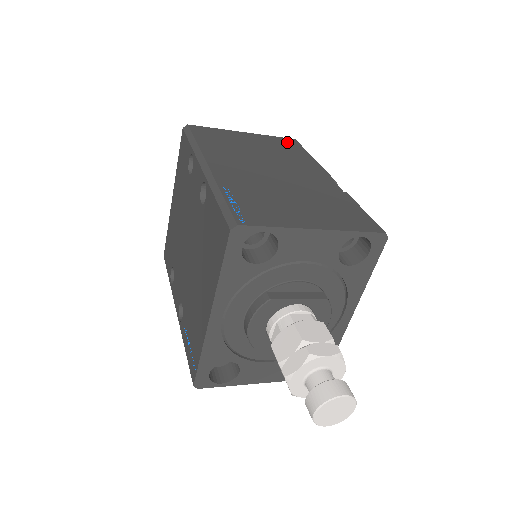
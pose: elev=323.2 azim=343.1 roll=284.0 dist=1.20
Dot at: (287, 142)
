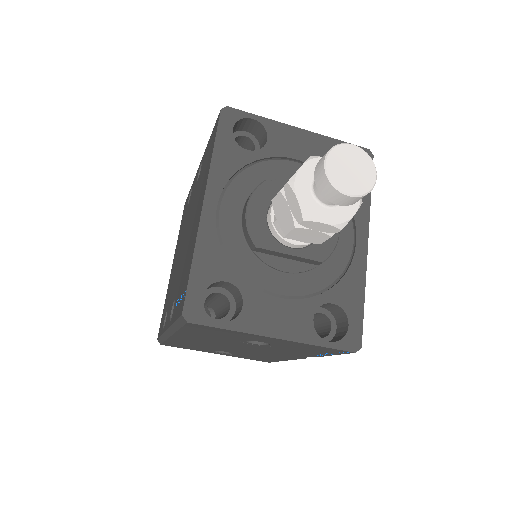
Dot at: occluded
